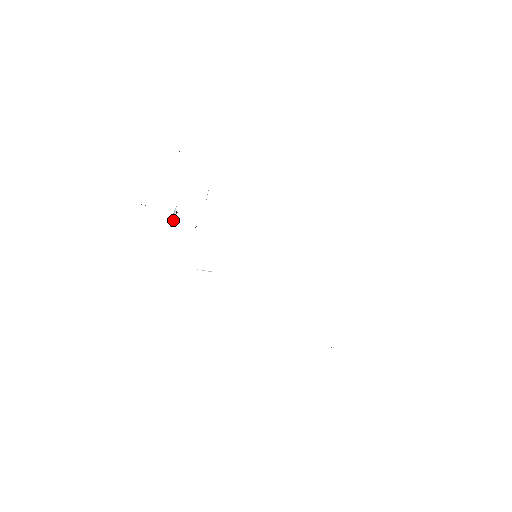
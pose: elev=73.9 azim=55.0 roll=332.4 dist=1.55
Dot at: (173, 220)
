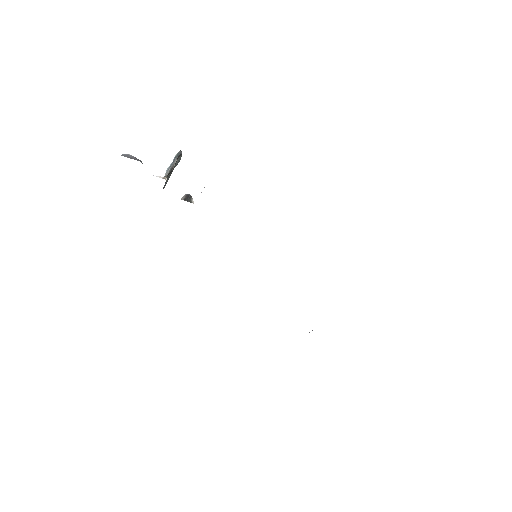
Dot at: occluded
